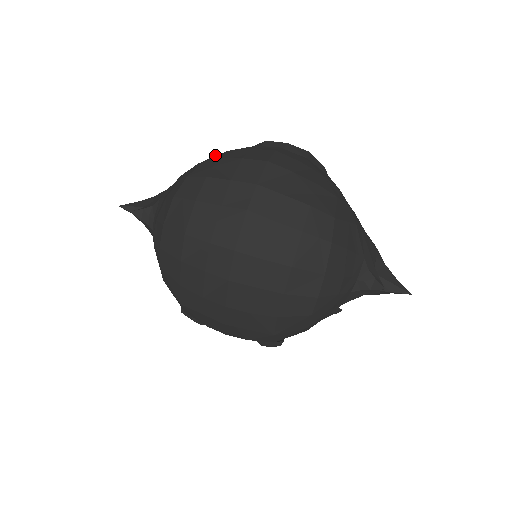
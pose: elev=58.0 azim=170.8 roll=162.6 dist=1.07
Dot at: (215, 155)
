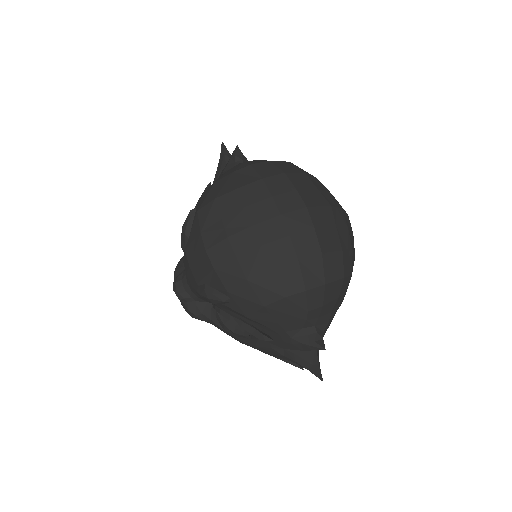
Dot at: occluded
